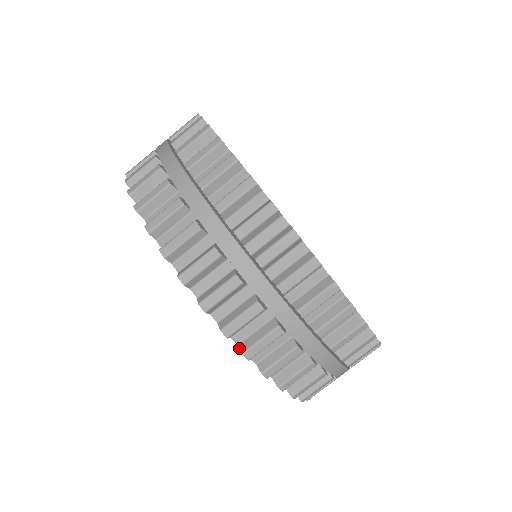
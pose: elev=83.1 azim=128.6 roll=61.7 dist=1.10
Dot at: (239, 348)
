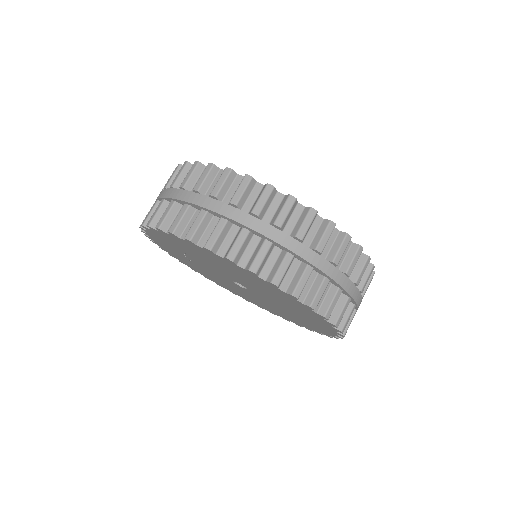
Dot at: (158, 229)
